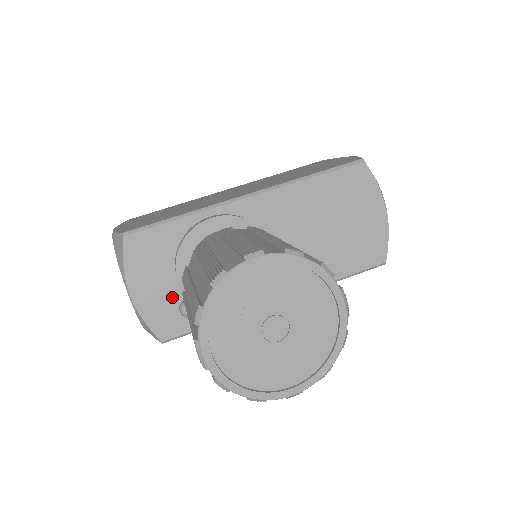
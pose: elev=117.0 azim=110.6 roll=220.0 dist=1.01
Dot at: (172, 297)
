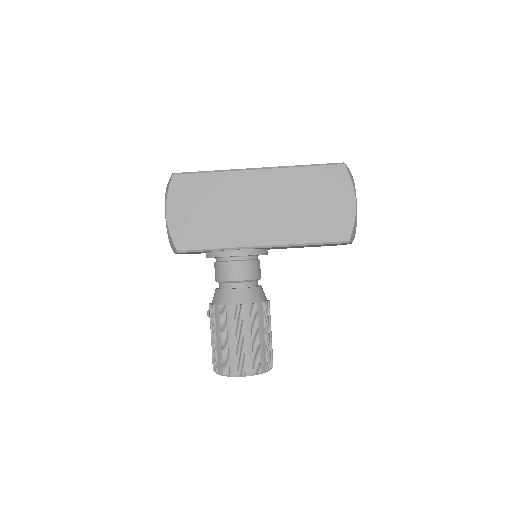
Dot at: occluded
